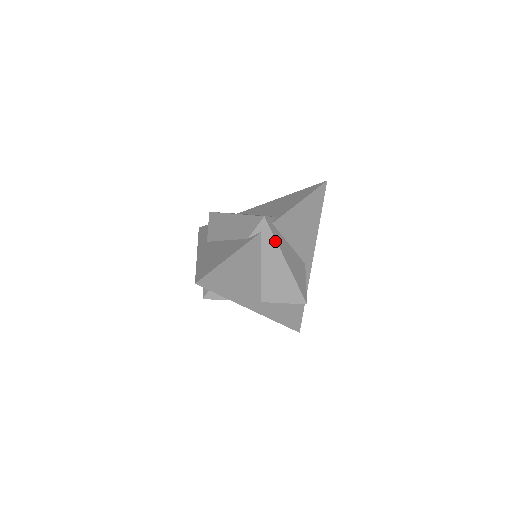
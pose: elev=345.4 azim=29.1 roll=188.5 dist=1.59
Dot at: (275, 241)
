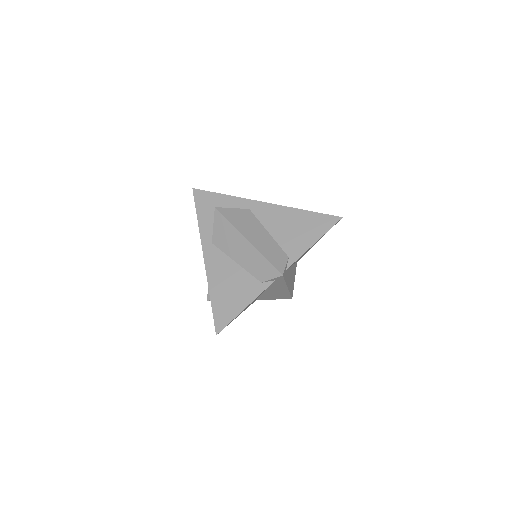
Dot at: (284, 282)
